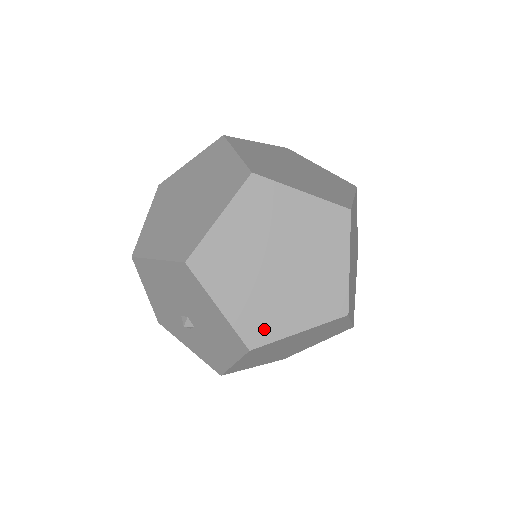
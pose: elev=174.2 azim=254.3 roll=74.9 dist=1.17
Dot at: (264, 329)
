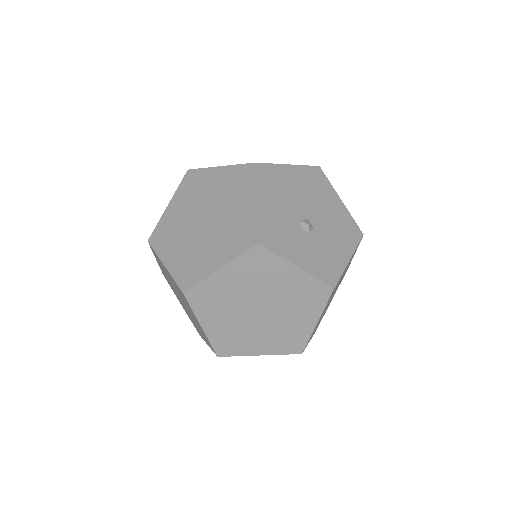
Dot at: occluded
